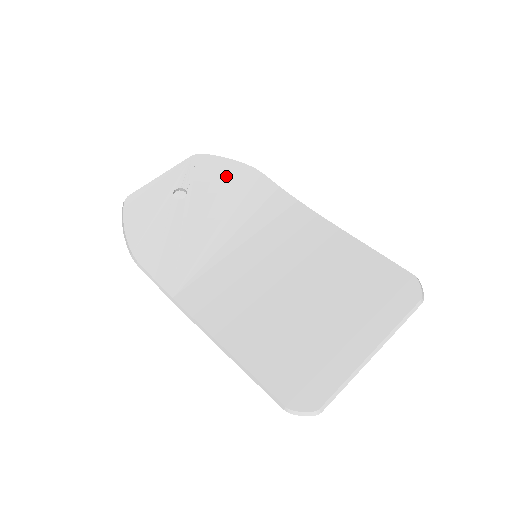
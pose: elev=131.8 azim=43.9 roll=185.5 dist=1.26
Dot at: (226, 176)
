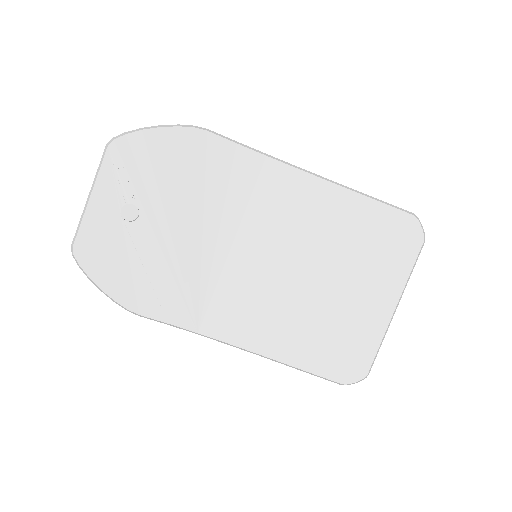
Dot at: (168, 159)
